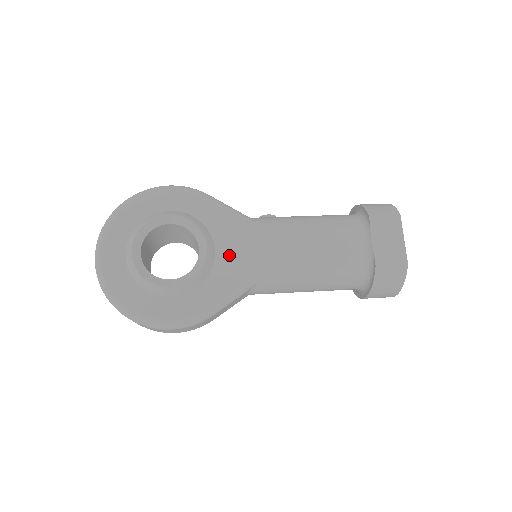
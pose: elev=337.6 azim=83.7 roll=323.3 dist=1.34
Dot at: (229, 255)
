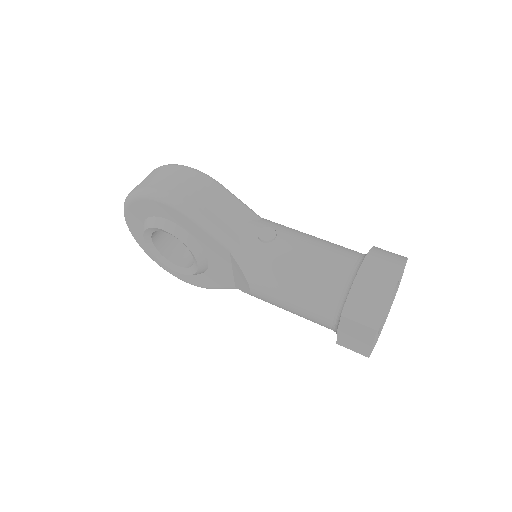
Dot at: (219, 267)
